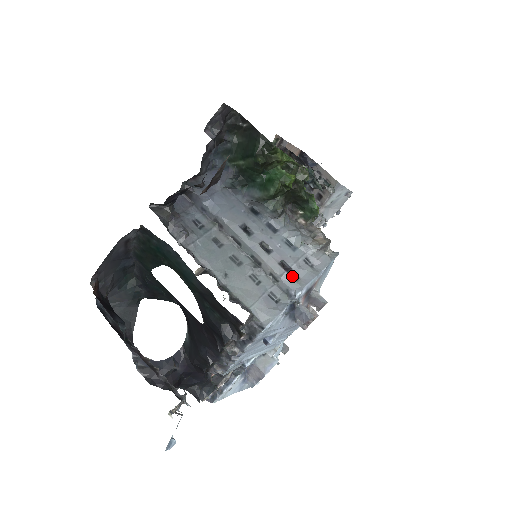
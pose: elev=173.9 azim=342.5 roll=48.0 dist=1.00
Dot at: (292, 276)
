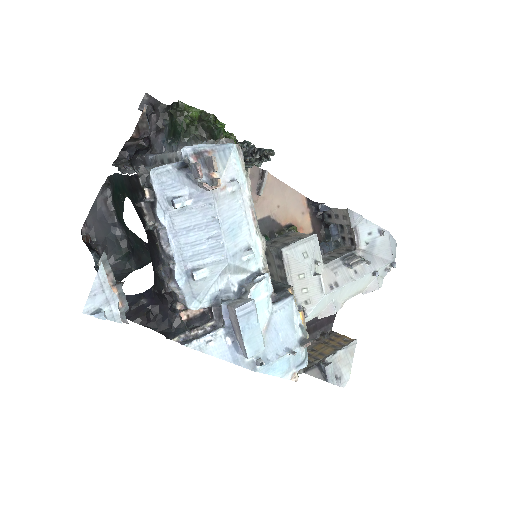
Dot at: occluded
